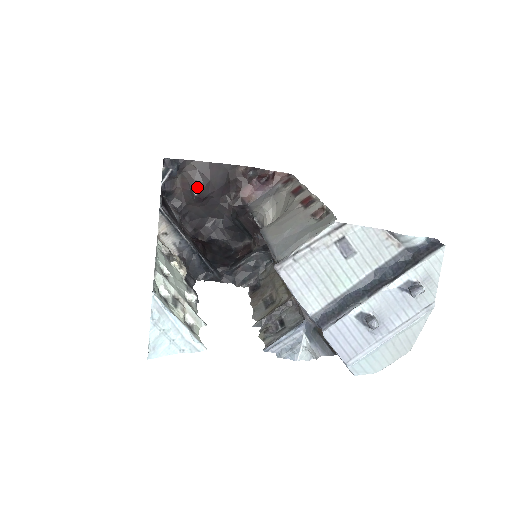
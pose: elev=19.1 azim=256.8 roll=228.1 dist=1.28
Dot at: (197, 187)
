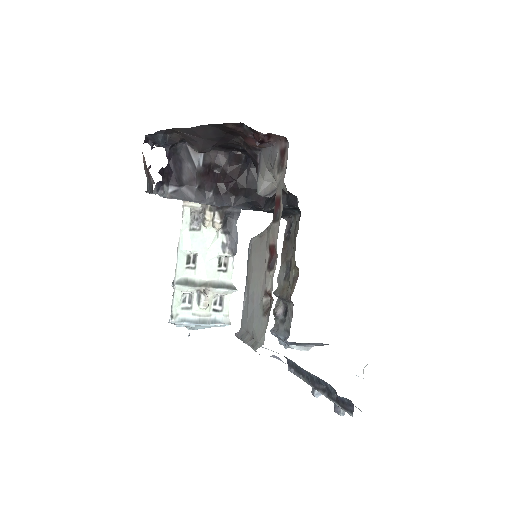
Dot at: (195, 146)
